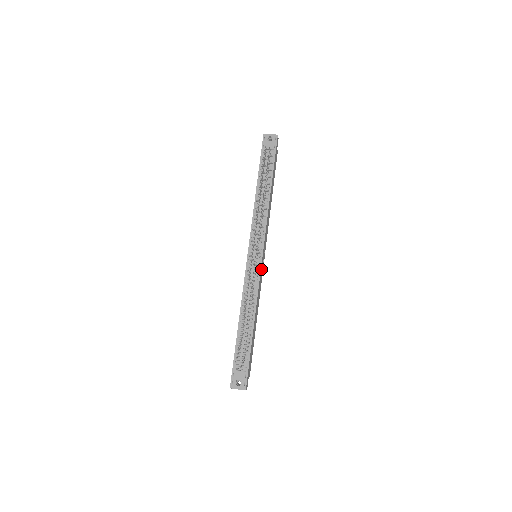
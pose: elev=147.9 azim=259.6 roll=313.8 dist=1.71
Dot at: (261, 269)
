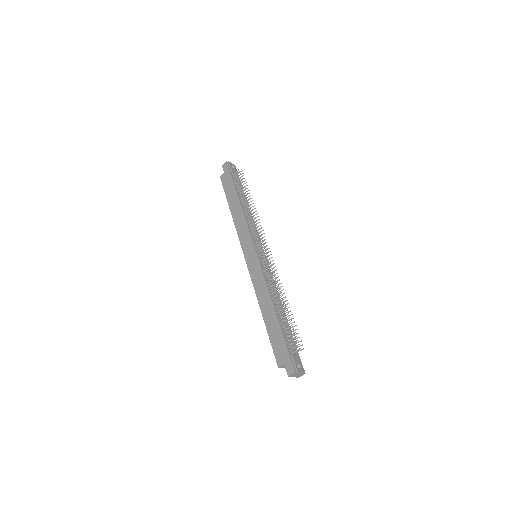
Dot at: occluded
